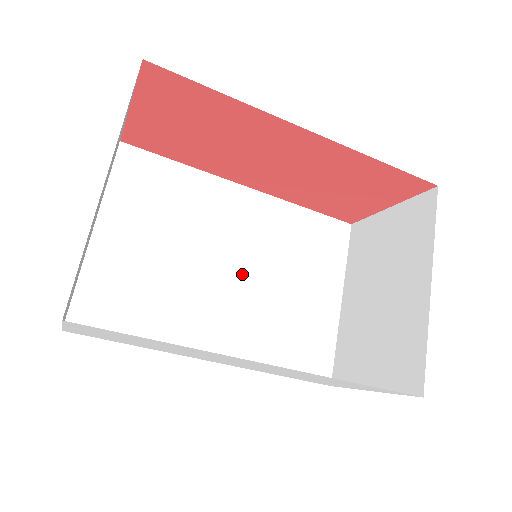
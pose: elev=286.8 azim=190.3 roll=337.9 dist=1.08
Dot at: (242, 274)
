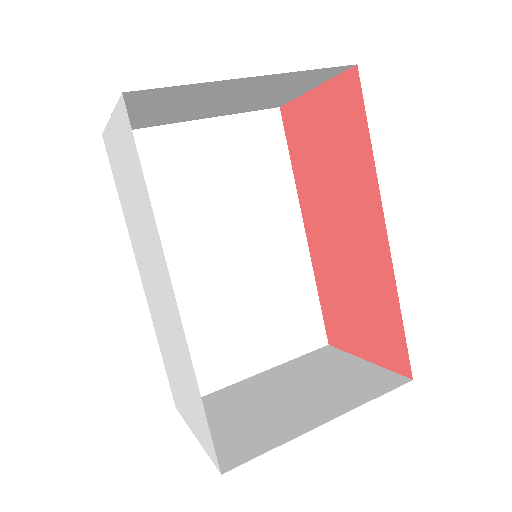
Dot at: (231, 266)
